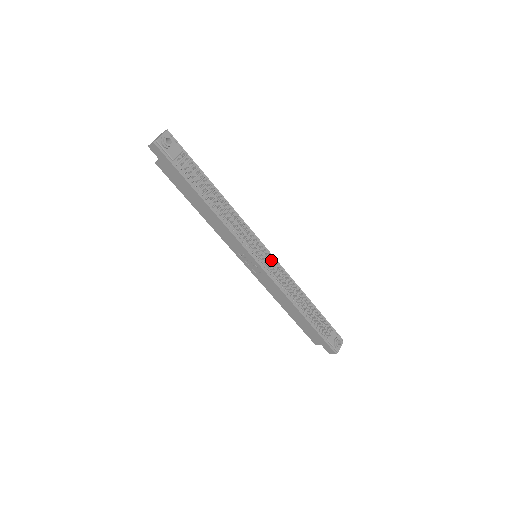
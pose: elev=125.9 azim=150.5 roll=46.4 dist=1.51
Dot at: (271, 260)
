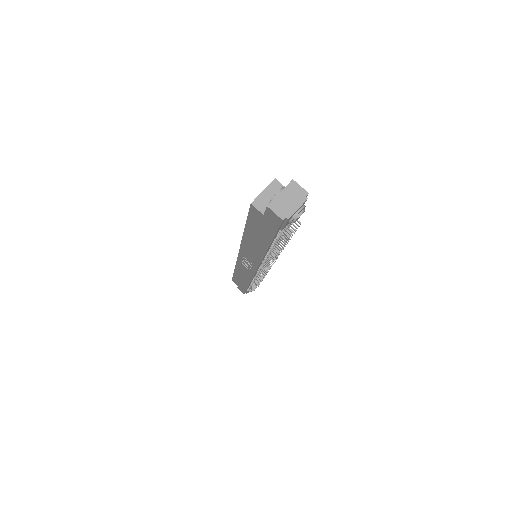
Dot at: occluded
